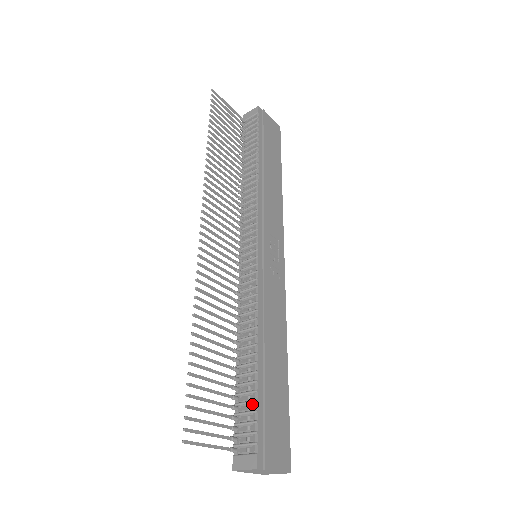
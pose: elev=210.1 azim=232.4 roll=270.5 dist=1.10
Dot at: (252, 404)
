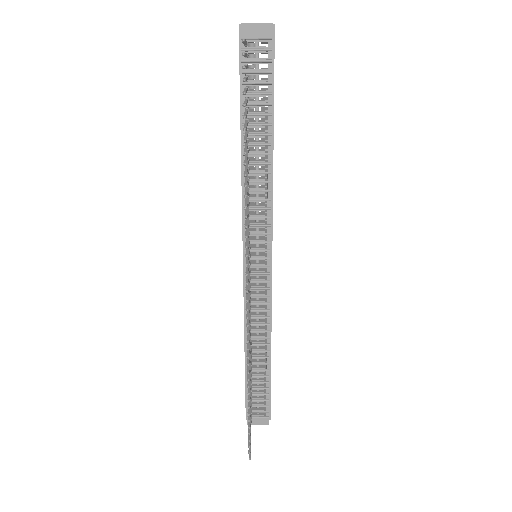
Dot at: (264, 390)
